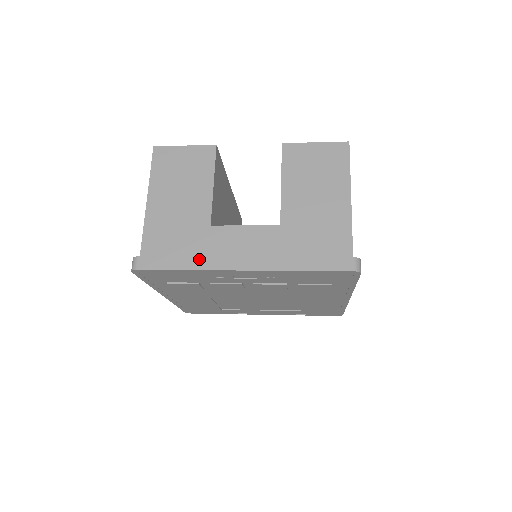
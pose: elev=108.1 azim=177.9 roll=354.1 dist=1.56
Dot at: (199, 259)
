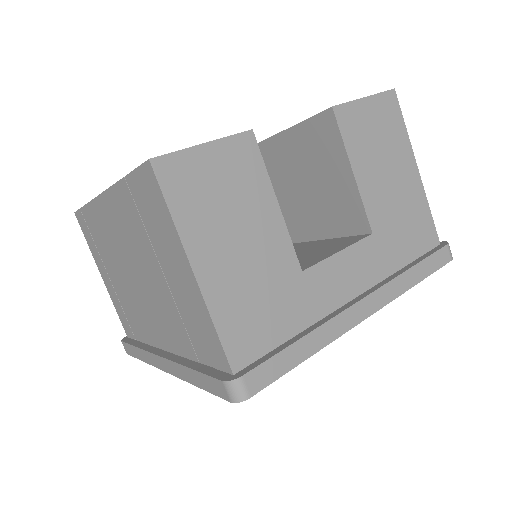
Dot at: (320, 331)
